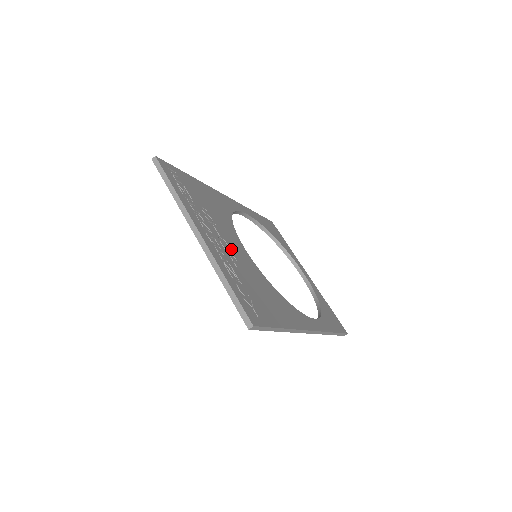
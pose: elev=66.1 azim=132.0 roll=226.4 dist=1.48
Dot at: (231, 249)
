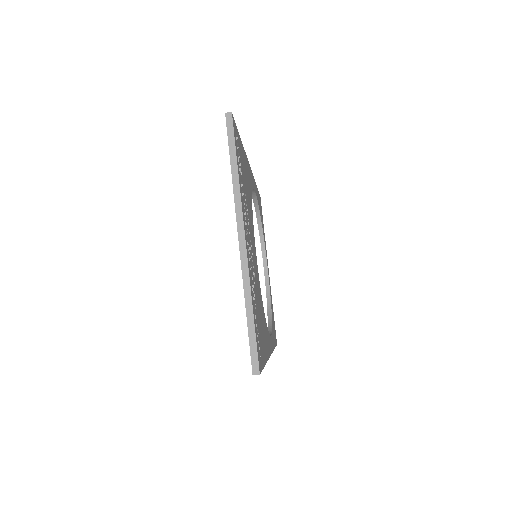
Dot at: (253, 256)
